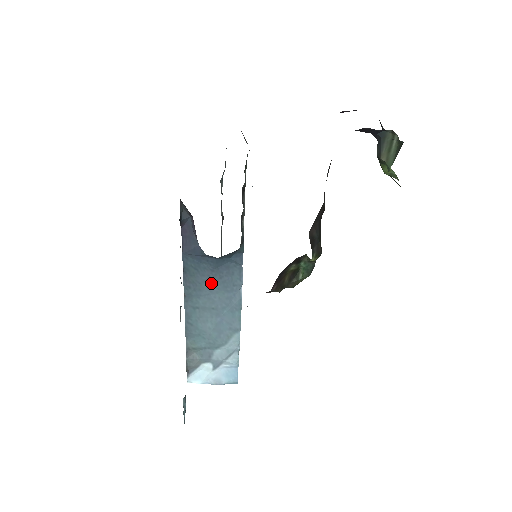
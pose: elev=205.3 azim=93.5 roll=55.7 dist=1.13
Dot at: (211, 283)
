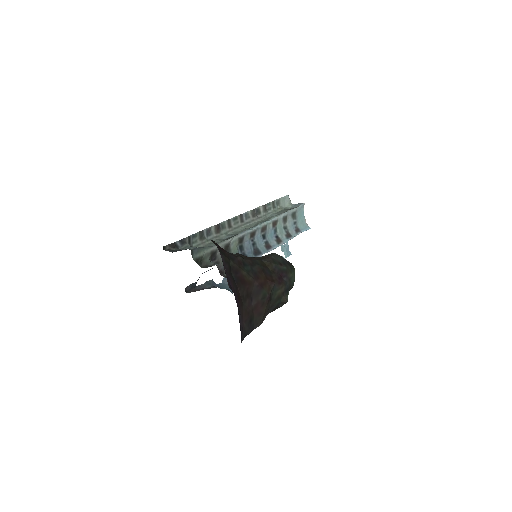
Dot at: occluded
